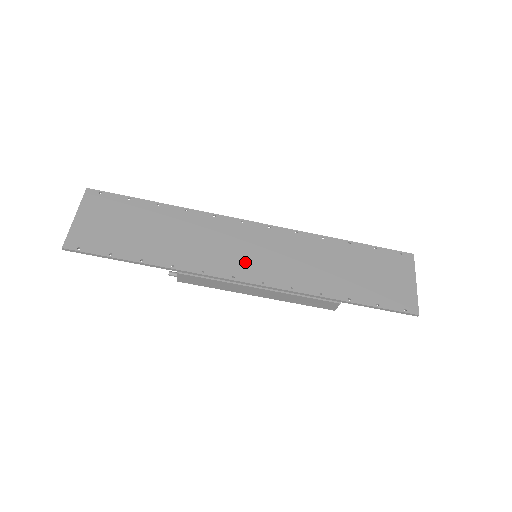
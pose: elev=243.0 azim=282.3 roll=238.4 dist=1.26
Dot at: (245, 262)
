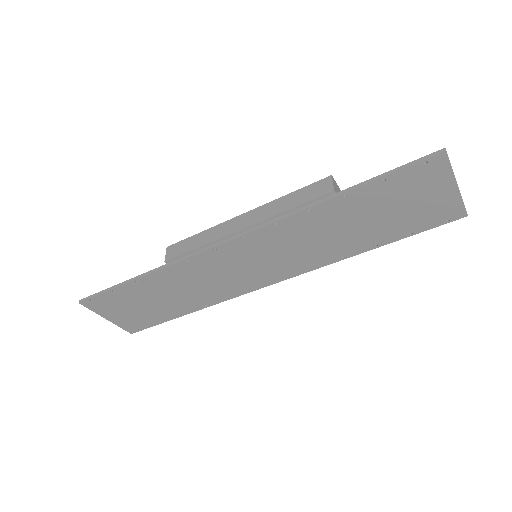
Dot at: (254, 275)
